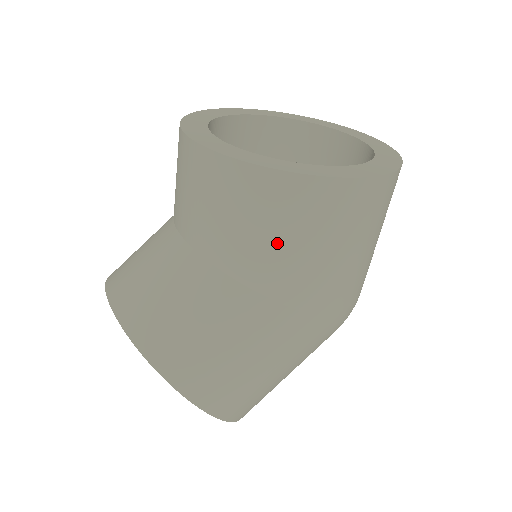
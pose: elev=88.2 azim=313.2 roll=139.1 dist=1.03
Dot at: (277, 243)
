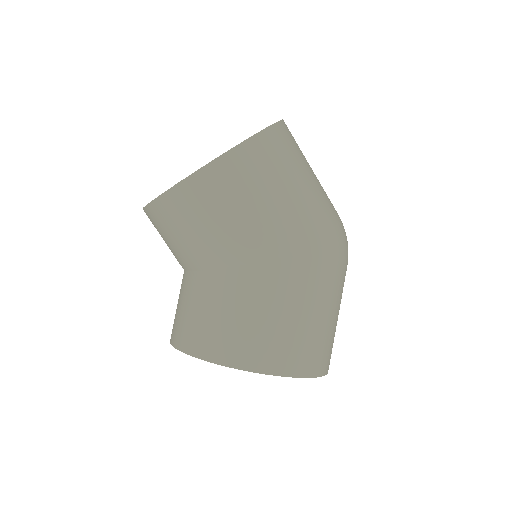
Dot at: (220, 224)
